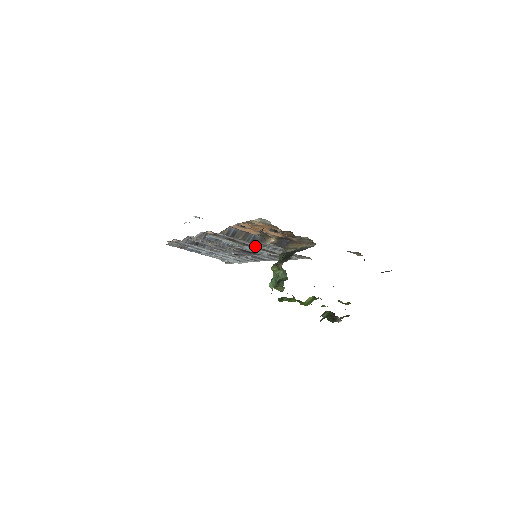
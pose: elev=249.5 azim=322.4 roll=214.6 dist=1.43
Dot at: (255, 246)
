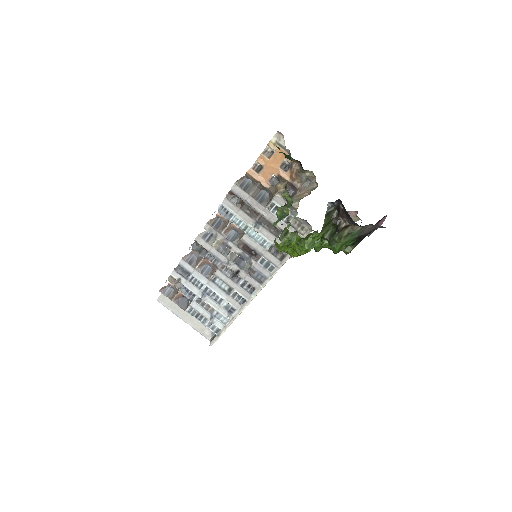
Dot at: (261, 213)
